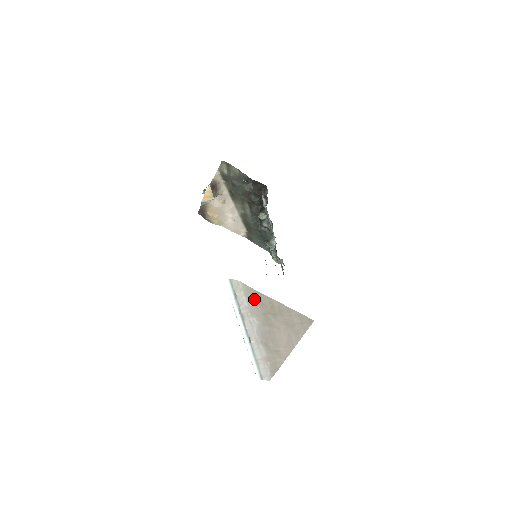
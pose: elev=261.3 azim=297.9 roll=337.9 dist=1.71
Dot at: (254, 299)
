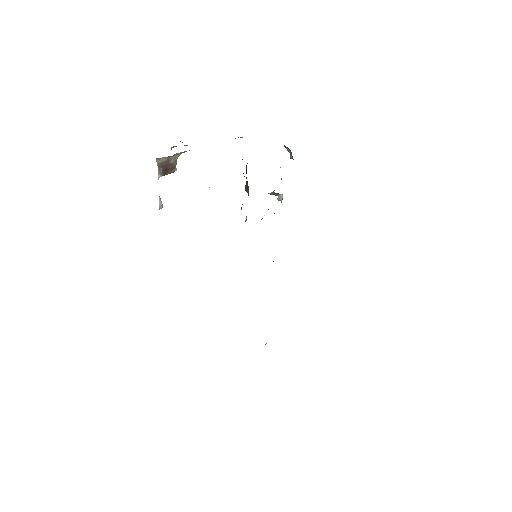
Dot at: occluded
